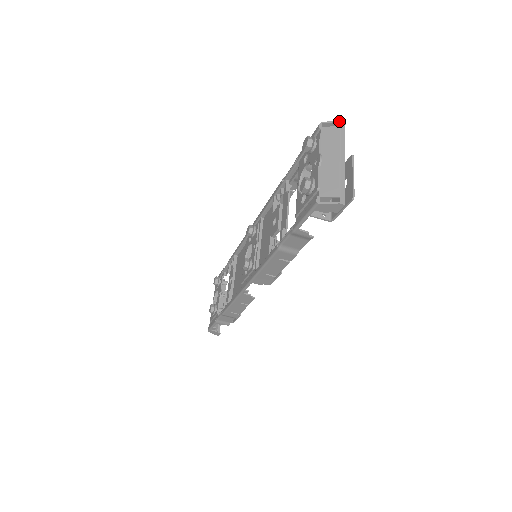
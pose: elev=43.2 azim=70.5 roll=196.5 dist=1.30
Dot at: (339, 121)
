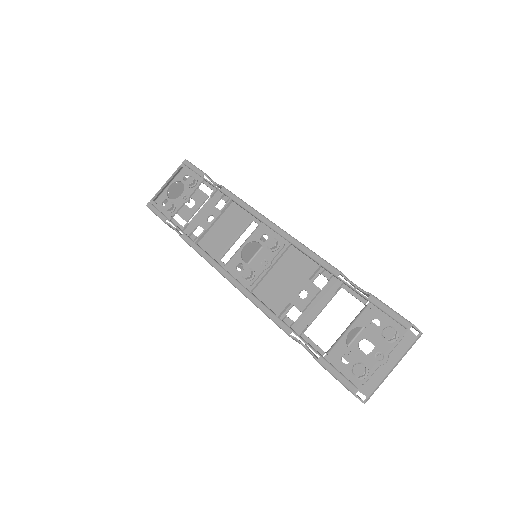
Dot at: (421, 333)
